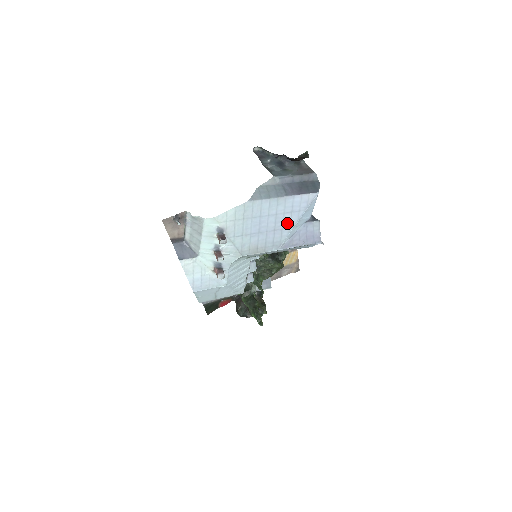
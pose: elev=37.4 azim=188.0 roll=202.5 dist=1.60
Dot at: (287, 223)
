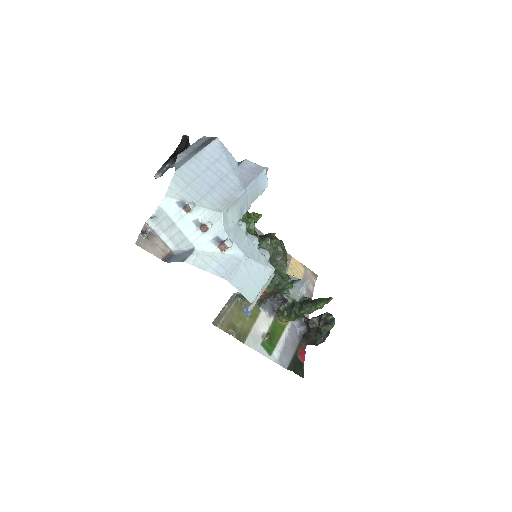
Dot at: (224, 170)
